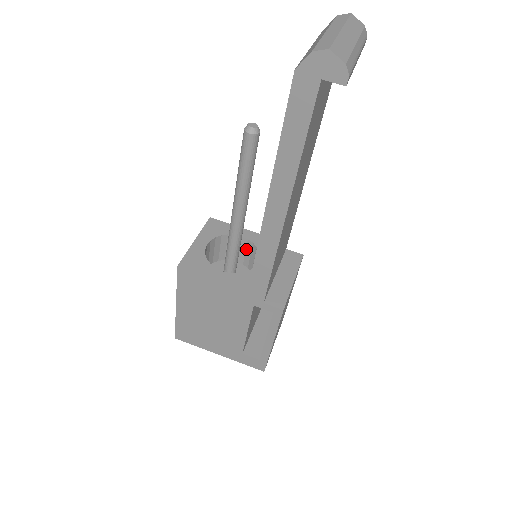
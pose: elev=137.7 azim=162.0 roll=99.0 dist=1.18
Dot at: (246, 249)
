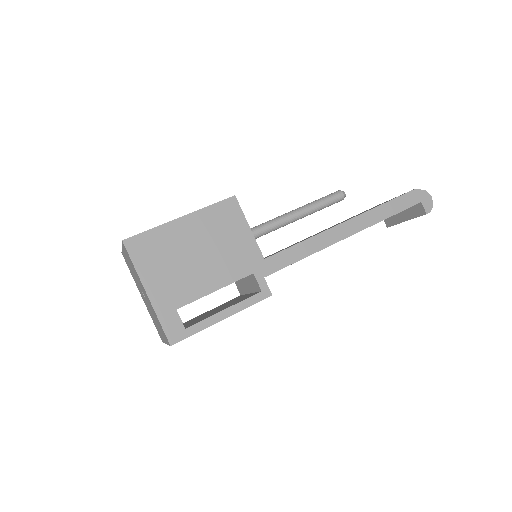
Dot at: occluded
